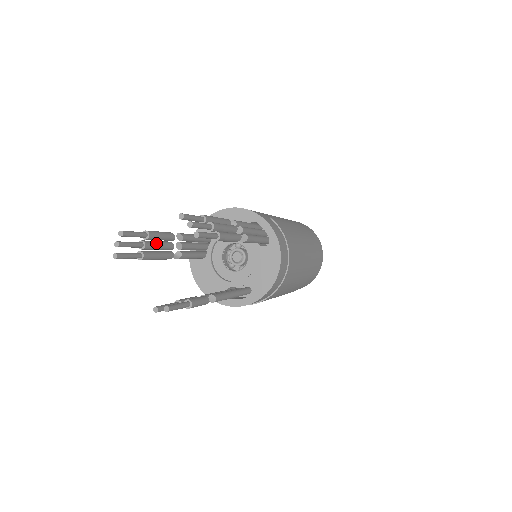
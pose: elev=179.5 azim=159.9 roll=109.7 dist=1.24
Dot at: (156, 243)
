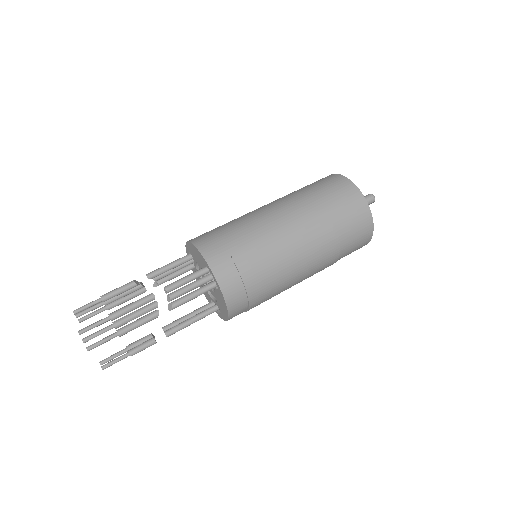
Dot at: (118, 296)
